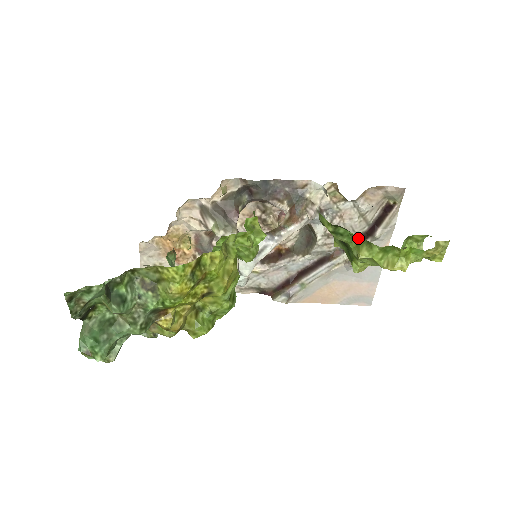
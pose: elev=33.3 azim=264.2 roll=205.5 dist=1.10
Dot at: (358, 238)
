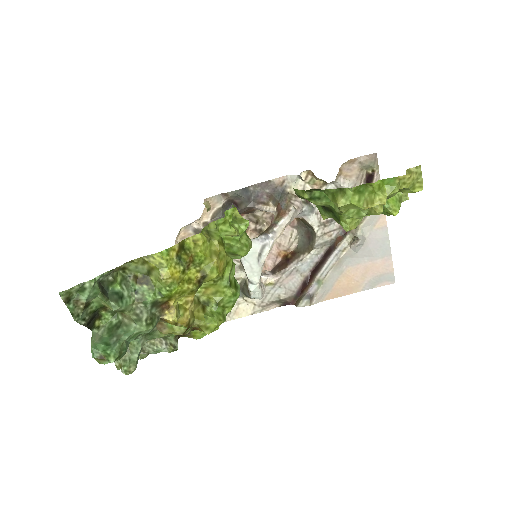
Dot at: (331, 191)
